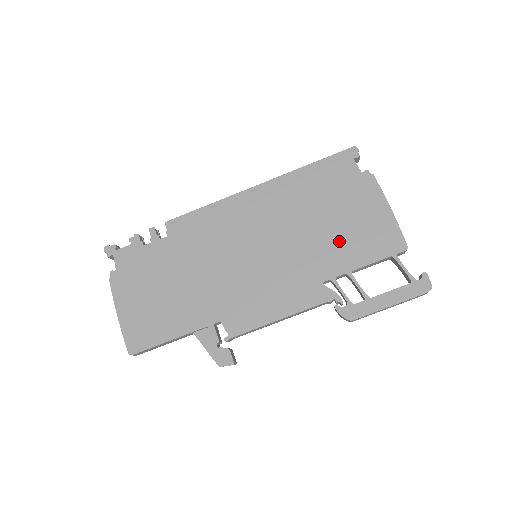
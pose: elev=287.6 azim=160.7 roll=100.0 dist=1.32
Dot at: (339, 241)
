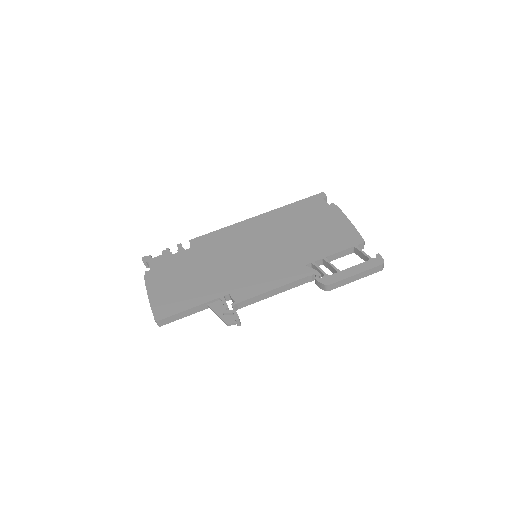
Dot at: (316, 241)
